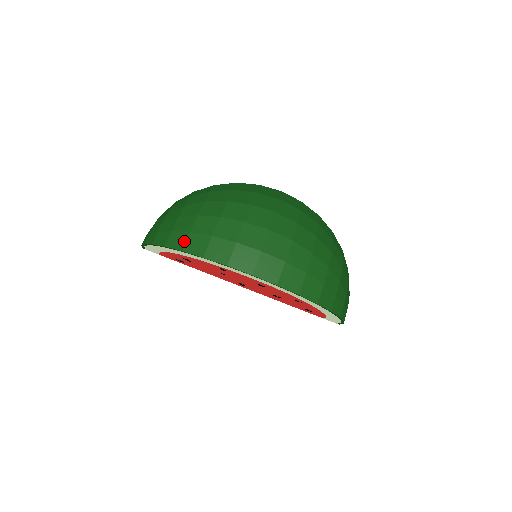
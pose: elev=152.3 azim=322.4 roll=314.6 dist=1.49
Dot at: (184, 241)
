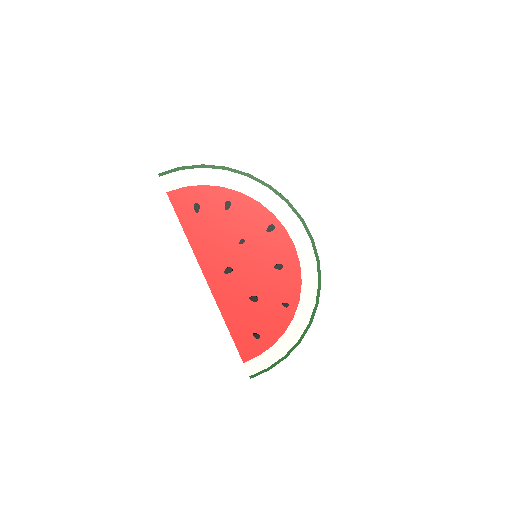
Dot at: occluded
